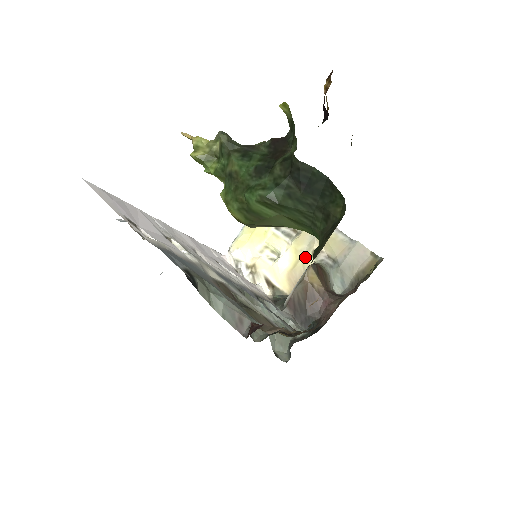
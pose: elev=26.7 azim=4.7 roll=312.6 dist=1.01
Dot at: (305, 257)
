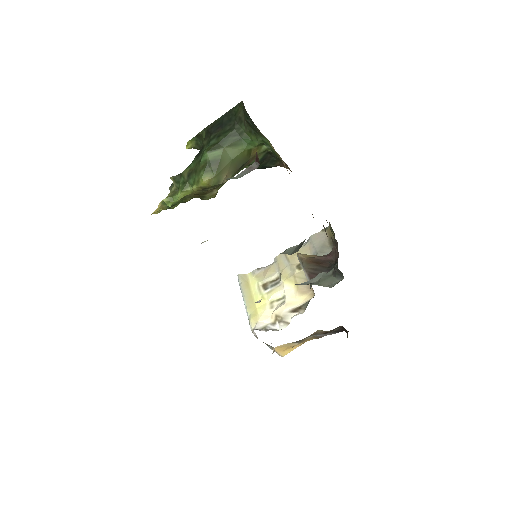
Dot at: (296, 275)
